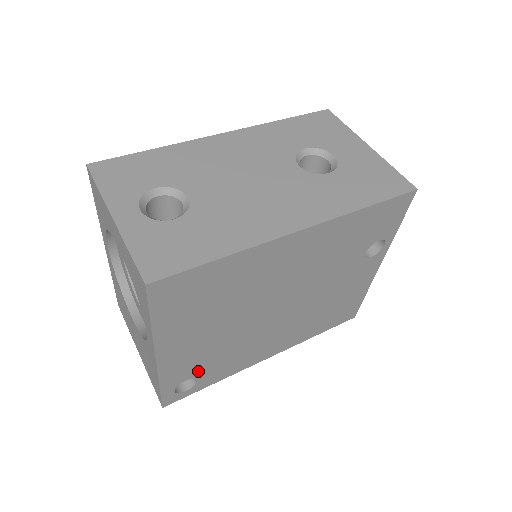
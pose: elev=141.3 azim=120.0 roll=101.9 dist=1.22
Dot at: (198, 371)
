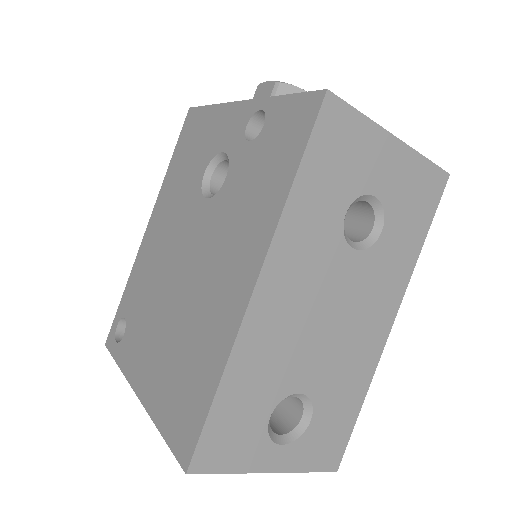
Dot at: occluded
